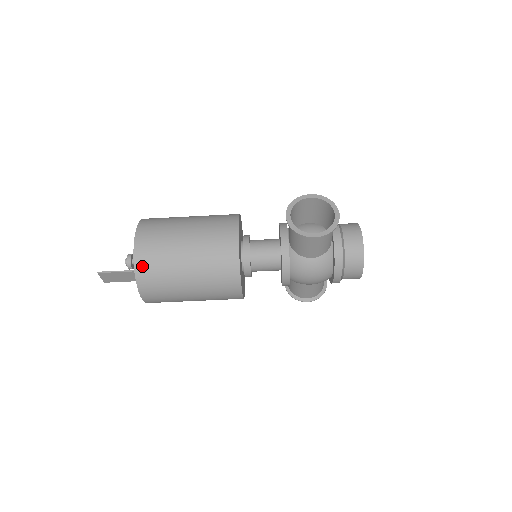
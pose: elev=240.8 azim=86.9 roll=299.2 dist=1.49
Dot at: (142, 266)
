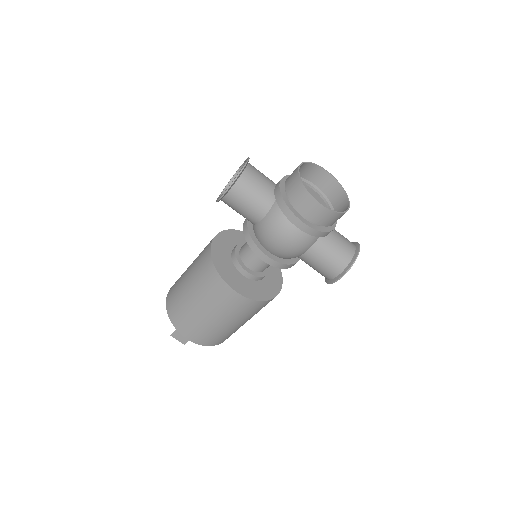
Dot at: (170, 307)
